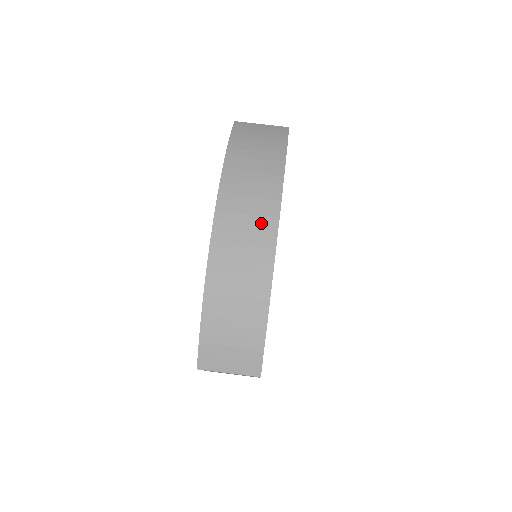
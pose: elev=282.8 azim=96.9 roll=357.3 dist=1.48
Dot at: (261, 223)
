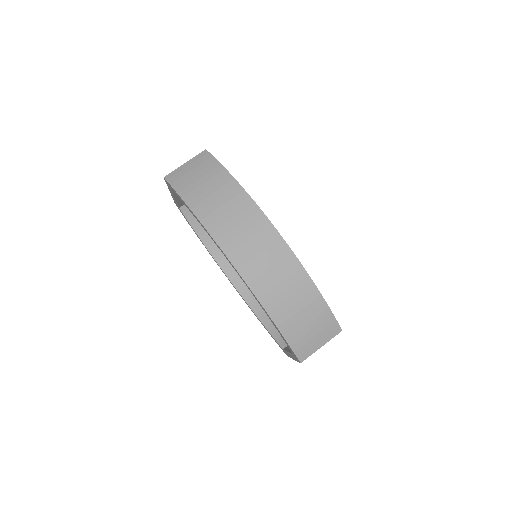
Dot at: (263, 237)
